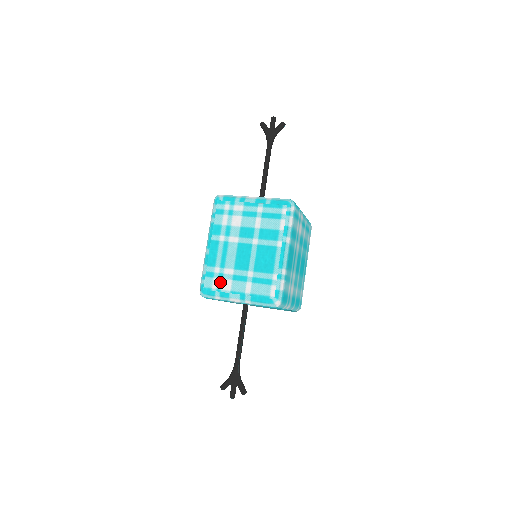
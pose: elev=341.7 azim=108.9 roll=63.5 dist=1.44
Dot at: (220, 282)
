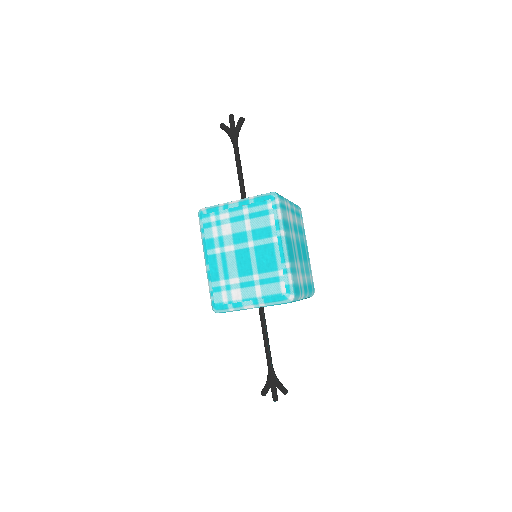
Dot at: (229, 294)
